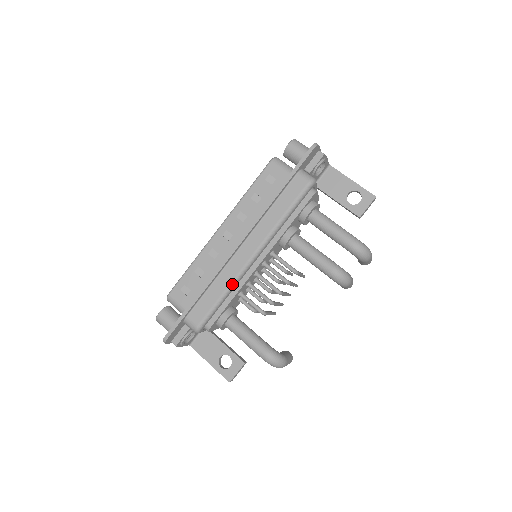
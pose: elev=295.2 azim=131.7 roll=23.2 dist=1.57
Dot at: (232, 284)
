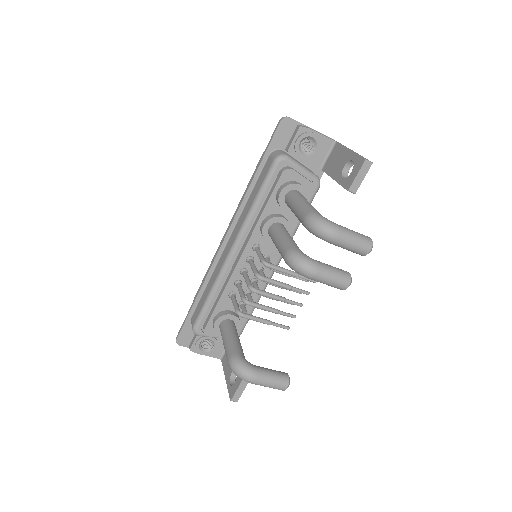
Dot at: (216, 281)
